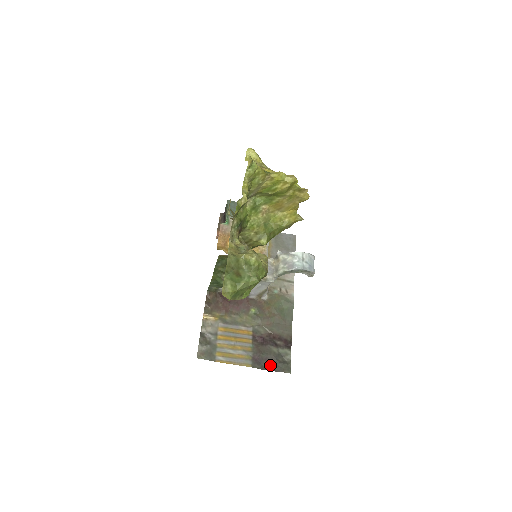
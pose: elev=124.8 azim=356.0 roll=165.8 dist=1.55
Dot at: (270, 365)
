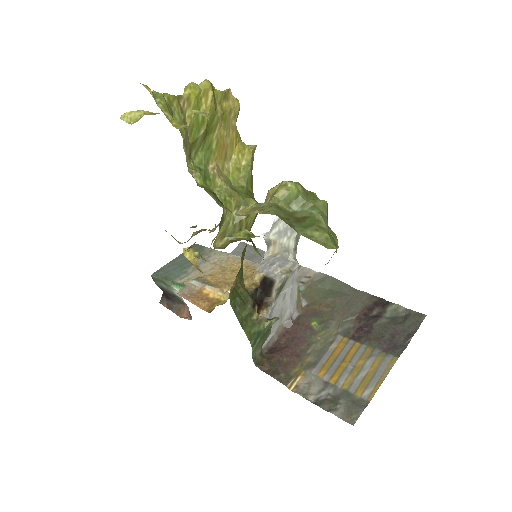
Dot at: (404, 335)
